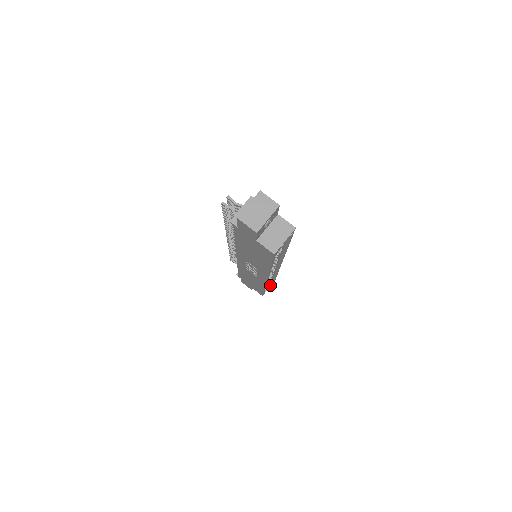
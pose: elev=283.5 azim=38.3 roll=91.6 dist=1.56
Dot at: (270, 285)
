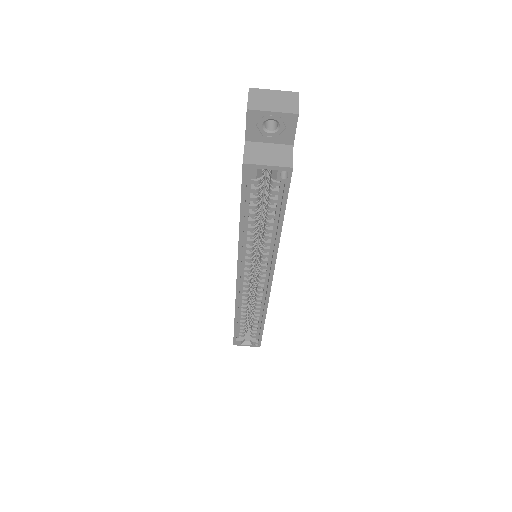
Dot at: (251, 344)
